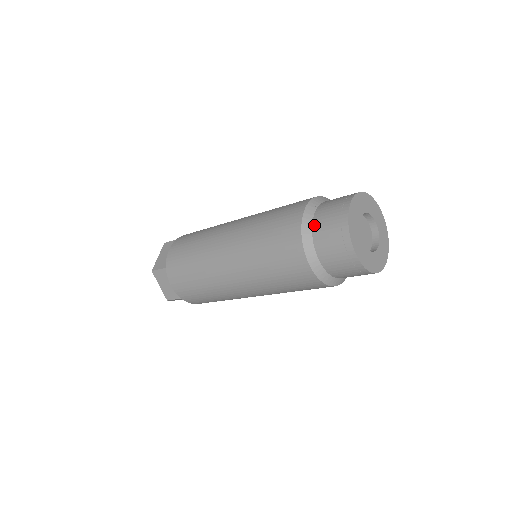
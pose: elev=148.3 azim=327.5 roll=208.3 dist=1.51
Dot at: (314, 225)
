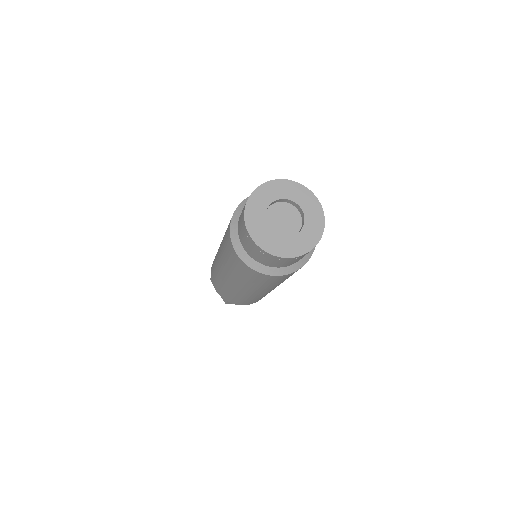
Dot at: occluded
